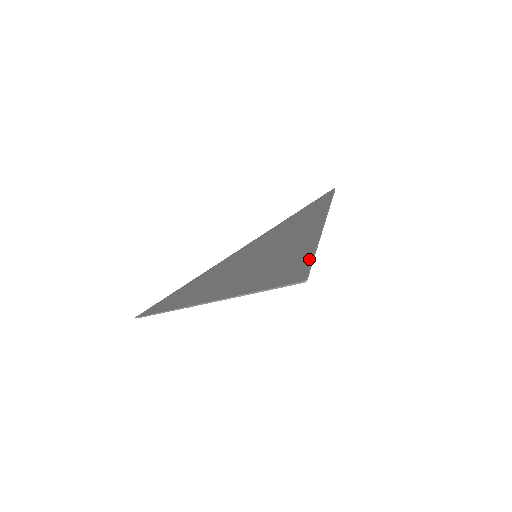
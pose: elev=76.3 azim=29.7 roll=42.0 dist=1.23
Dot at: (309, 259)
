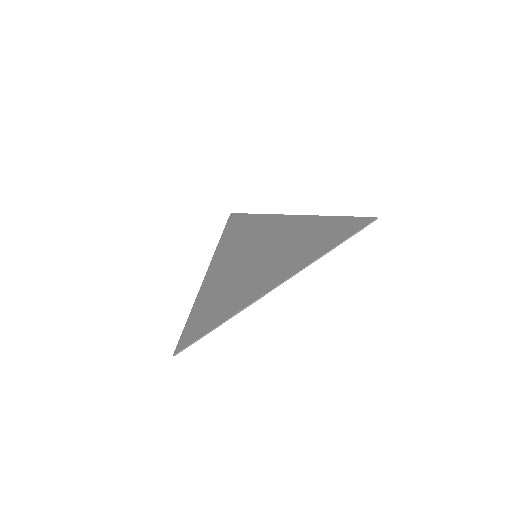
Dot at: (346, 218)
